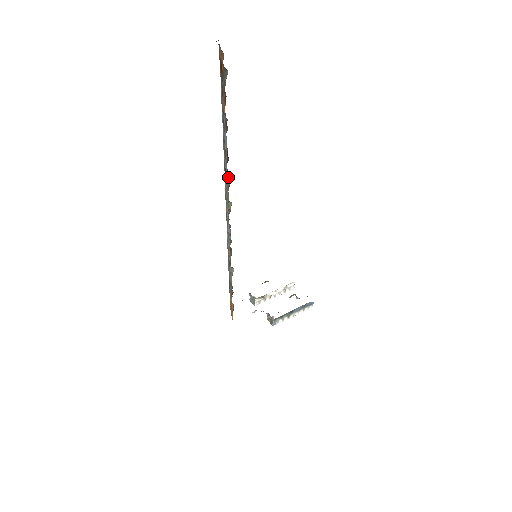
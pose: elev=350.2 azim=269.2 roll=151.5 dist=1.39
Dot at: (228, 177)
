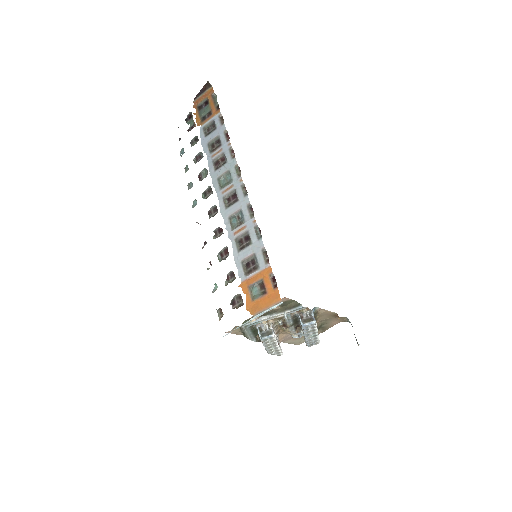
Dot at: (232, 149)
